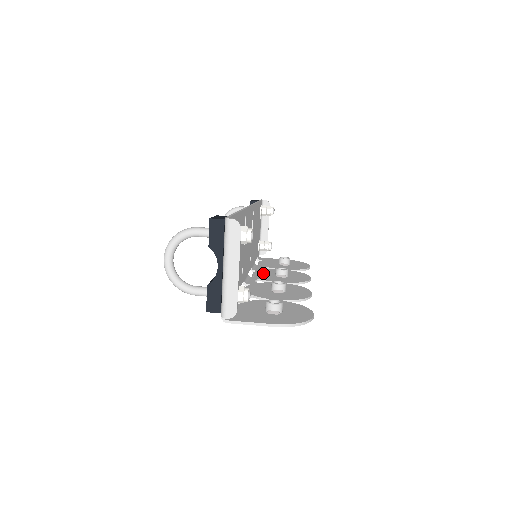
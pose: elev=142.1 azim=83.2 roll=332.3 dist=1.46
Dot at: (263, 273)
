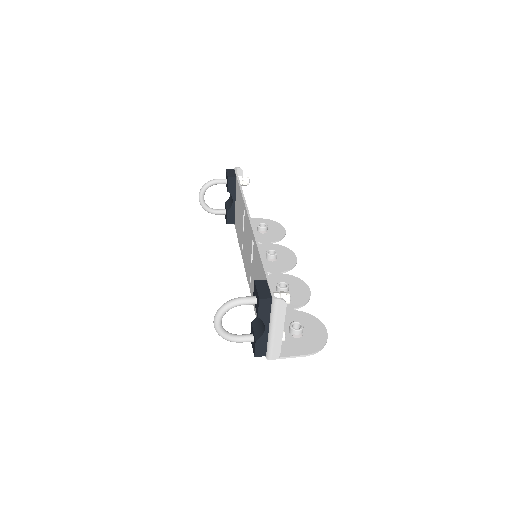
Dot at: occluded
